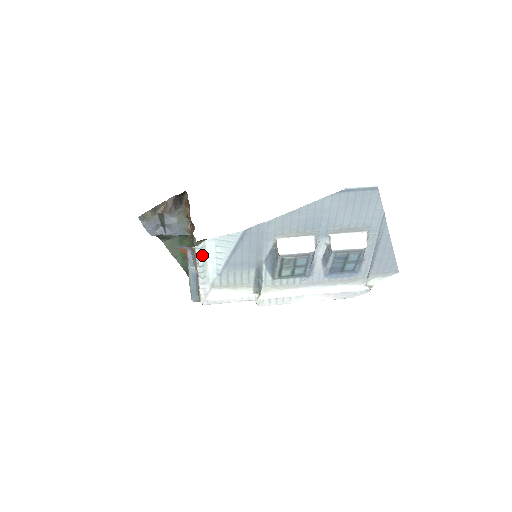
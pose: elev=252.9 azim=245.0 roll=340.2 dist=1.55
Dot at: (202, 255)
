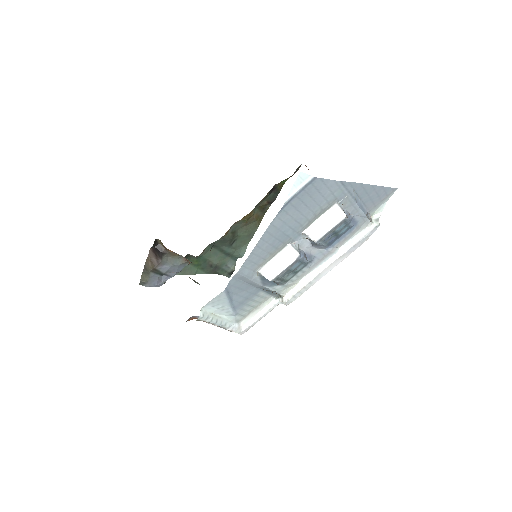
Dot at: (209, 317)
